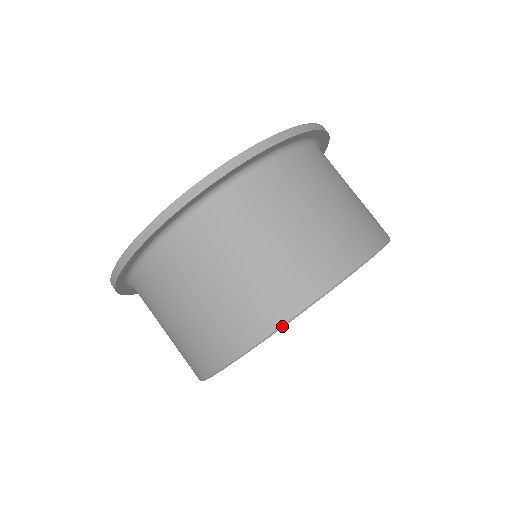
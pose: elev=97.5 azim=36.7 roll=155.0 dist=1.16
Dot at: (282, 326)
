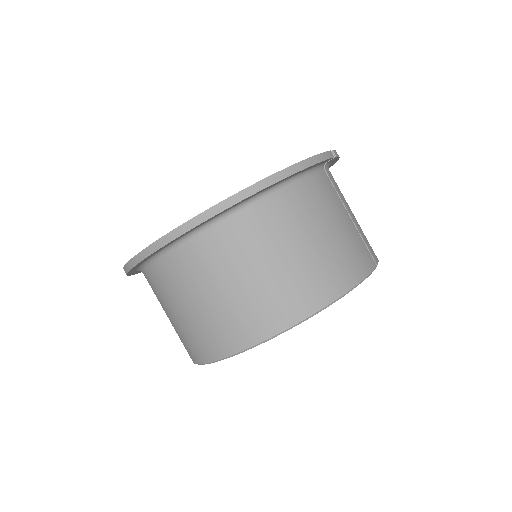
Dot at: occluded
